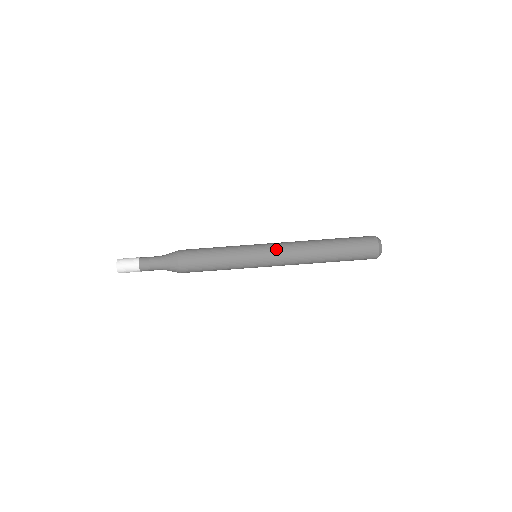
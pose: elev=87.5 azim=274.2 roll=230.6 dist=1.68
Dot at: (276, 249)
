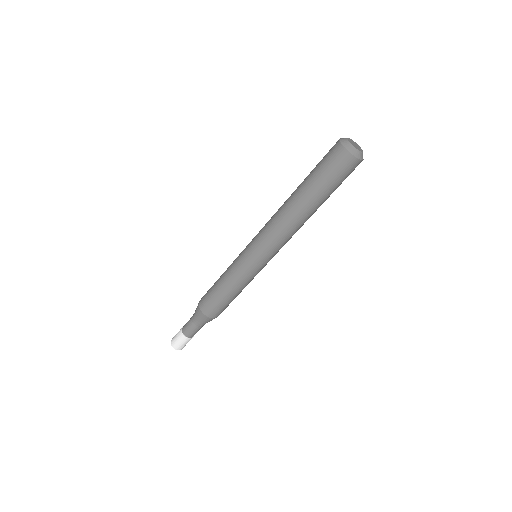
Dot at: (264, 244)
